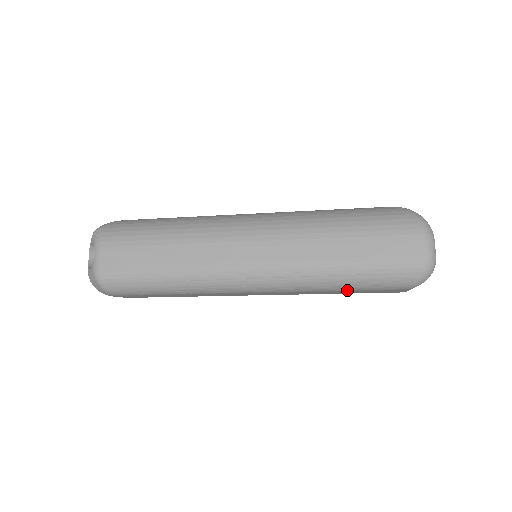
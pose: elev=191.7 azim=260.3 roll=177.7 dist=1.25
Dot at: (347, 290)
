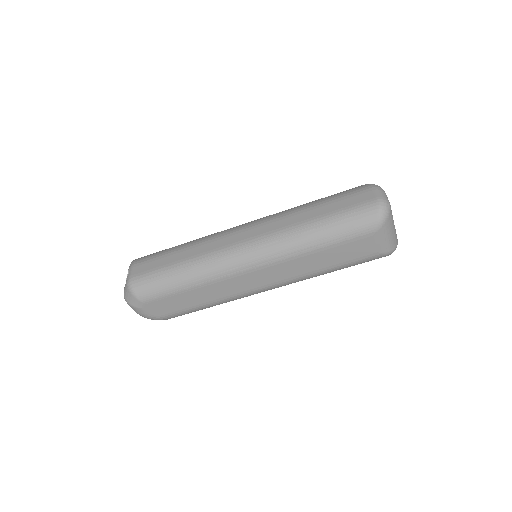
Dot at: (327, 246)
